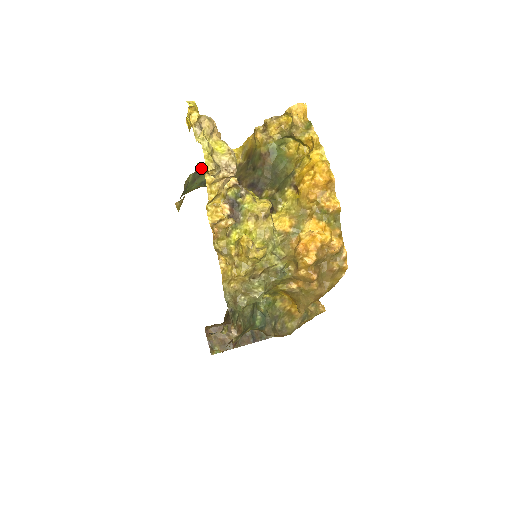
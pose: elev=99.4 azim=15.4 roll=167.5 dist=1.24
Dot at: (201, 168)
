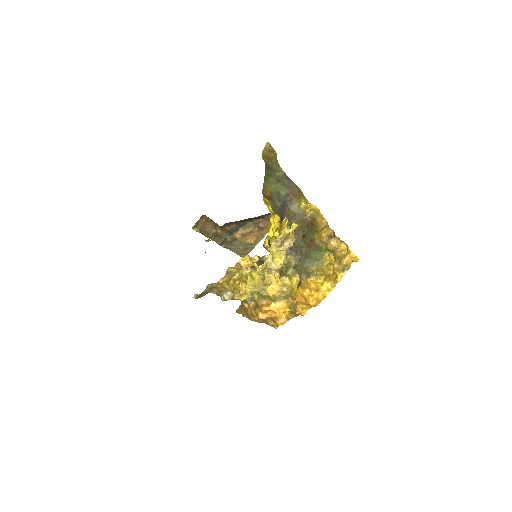
Dot at: (291, 180)
